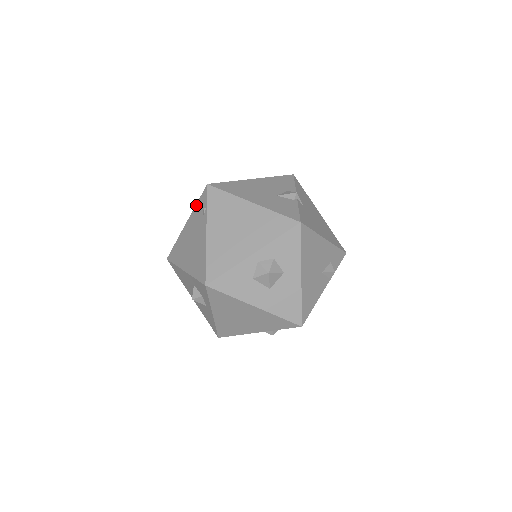
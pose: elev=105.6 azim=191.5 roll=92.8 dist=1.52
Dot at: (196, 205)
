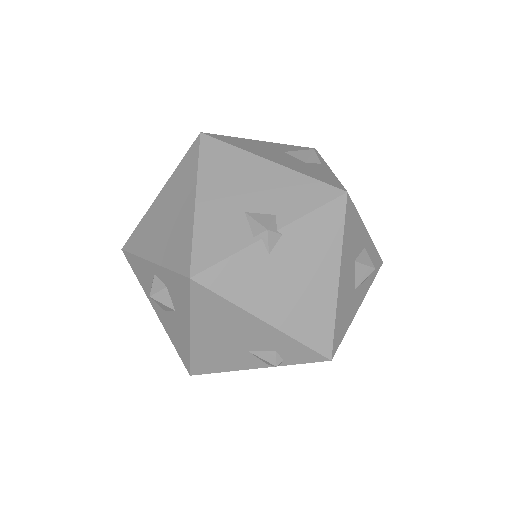
Dot at: occluded
